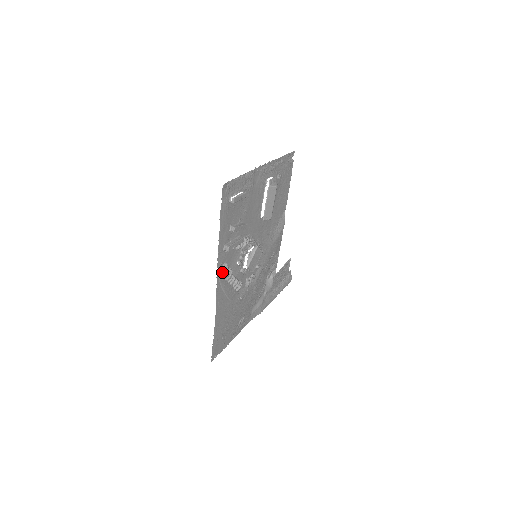
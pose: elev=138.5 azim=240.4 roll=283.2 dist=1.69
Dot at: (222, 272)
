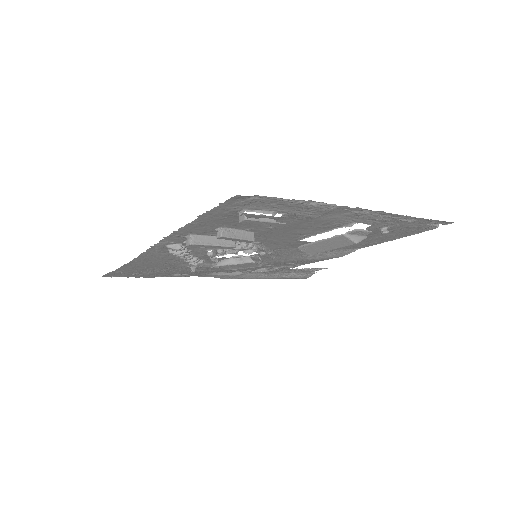
Dot at: occluded
